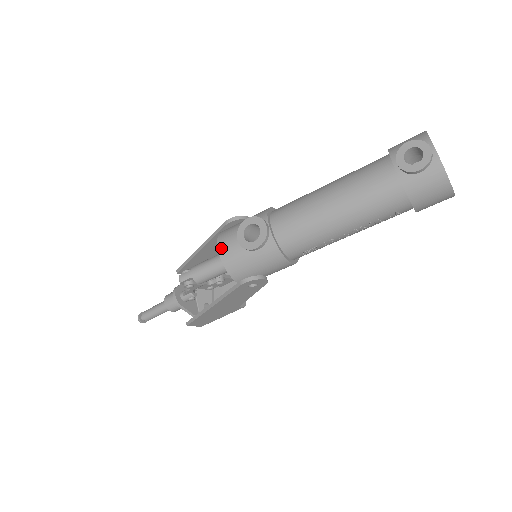
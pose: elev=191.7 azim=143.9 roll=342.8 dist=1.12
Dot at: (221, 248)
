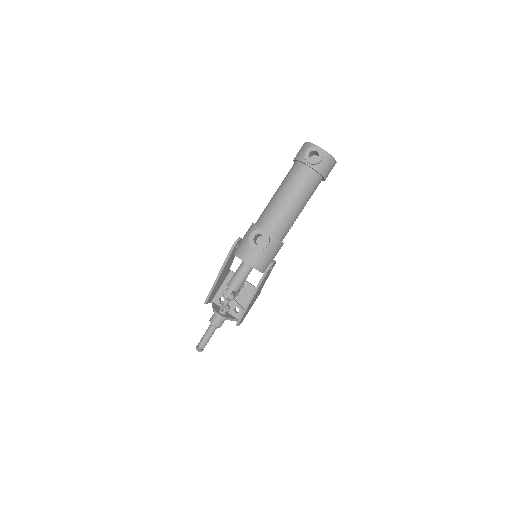
Dot at: (245, 260)
